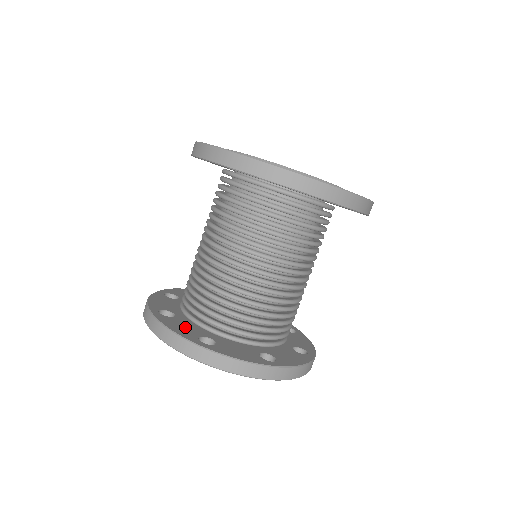
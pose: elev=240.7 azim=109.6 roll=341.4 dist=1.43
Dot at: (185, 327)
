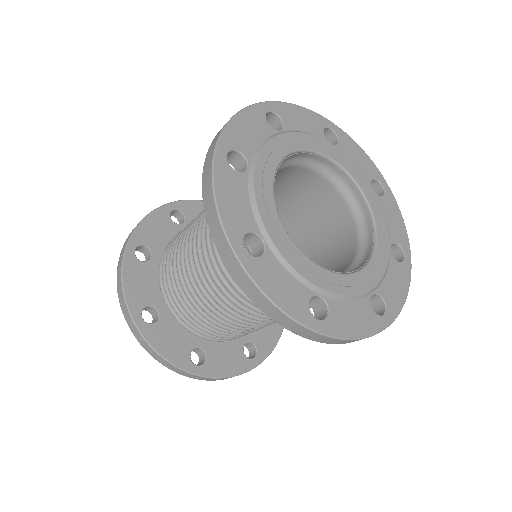
Dot at: (144, 285)
